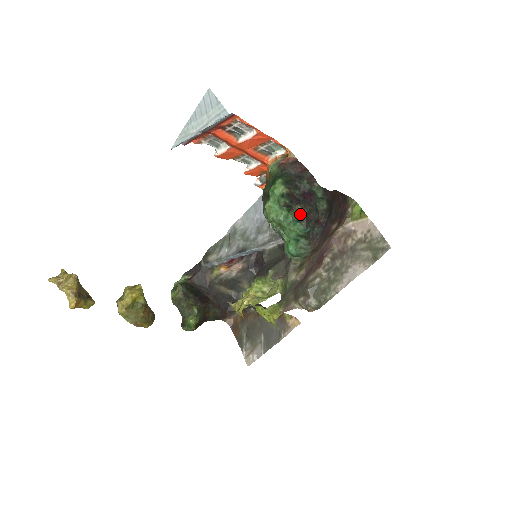
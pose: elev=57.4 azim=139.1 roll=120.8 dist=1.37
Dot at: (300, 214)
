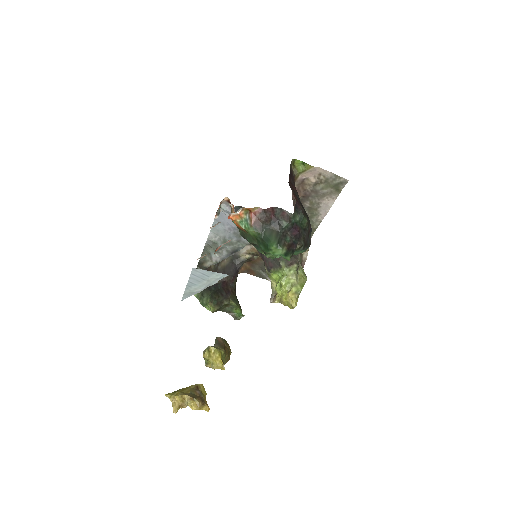
Dot at: (301, 248)
